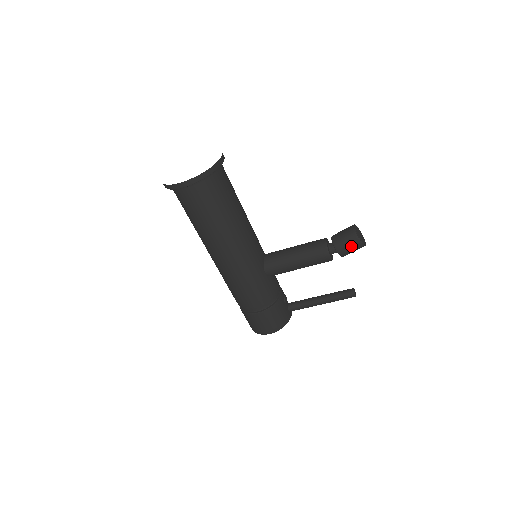
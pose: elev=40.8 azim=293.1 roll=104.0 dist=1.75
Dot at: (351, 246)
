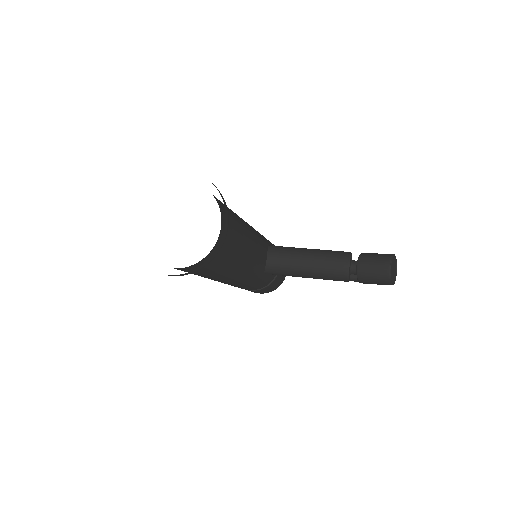
Dot at: (378, 284)
